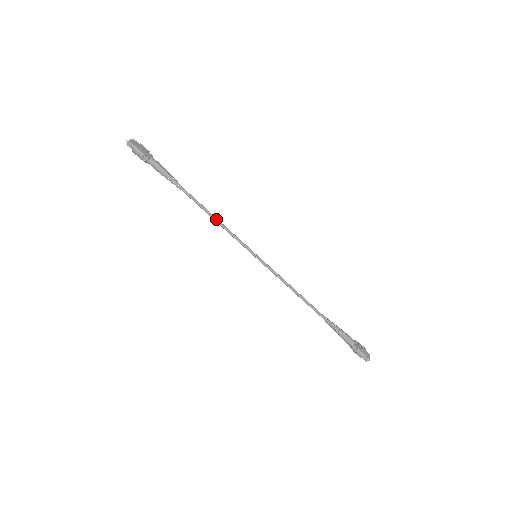
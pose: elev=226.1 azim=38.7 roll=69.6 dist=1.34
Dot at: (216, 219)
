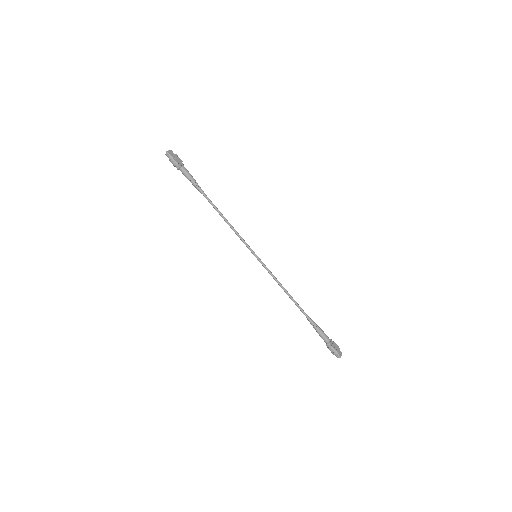
Dot at: (227, 222)
